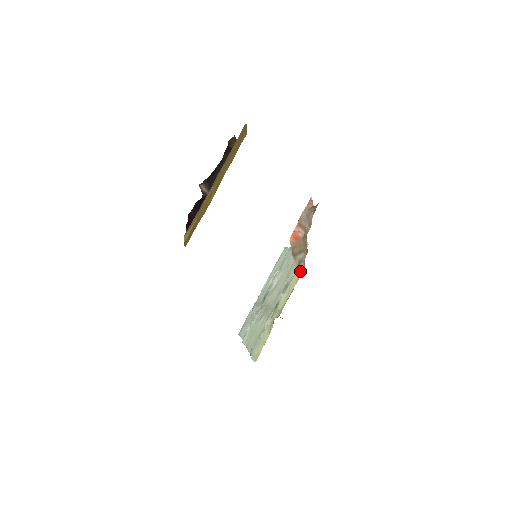
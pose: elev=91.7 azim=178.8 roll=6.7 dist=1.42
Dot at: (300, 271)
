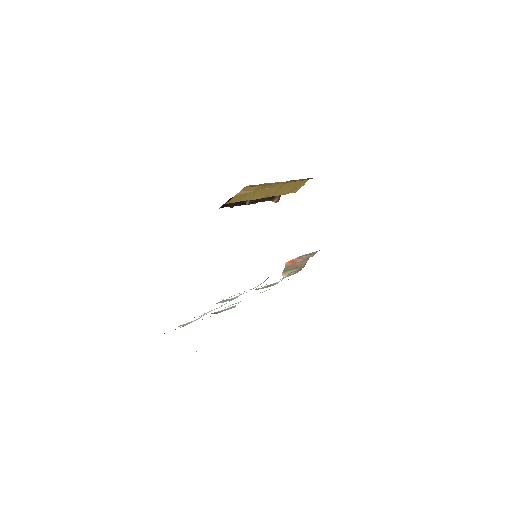
Dot at: (293, 273)
